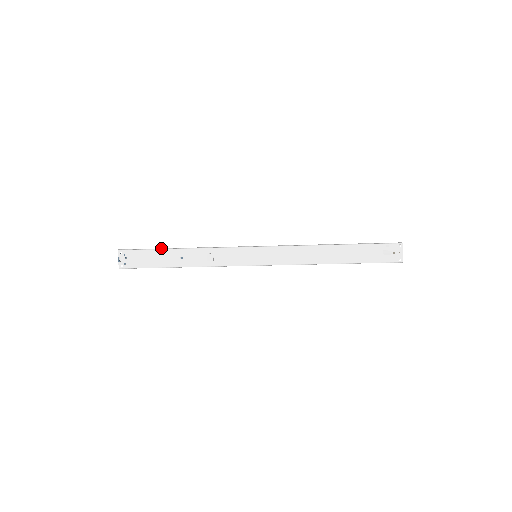
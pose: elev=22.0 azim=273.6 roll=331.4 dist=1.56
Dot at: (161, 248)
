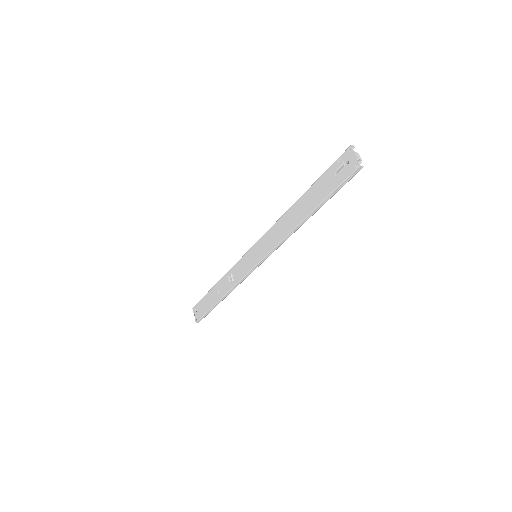
Dot at: occluded
